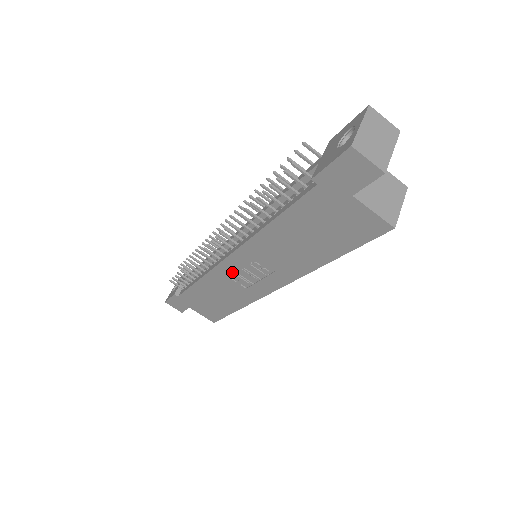
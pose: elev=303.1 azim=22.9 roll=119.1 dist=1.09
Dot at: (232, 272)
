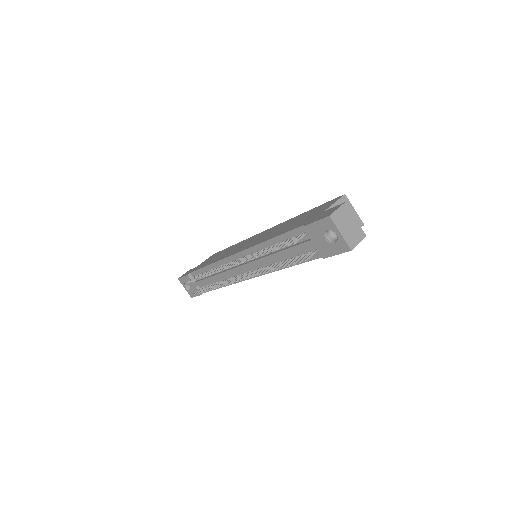
Dot at: occluded
